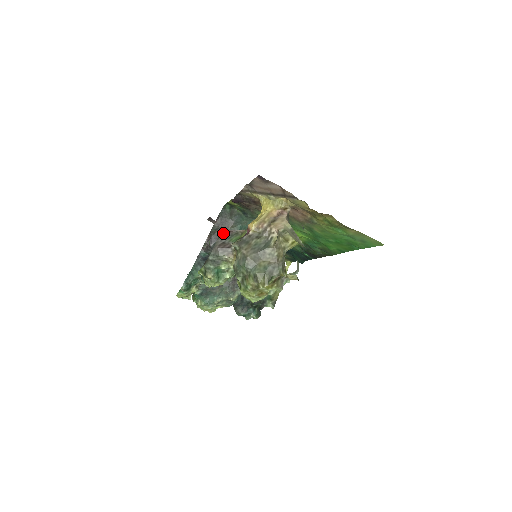
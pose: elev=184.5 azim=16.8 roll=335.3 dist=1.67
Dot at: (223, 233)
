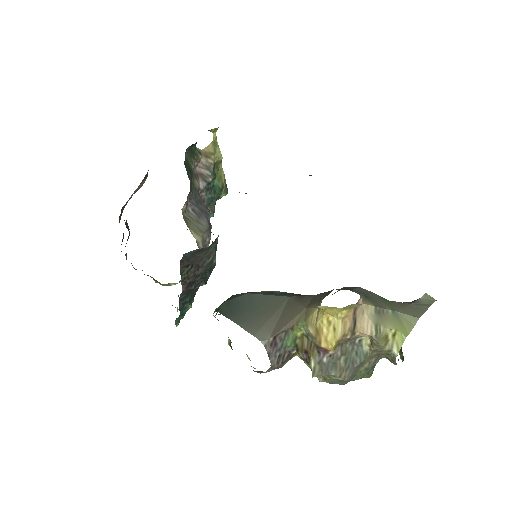
Dot at: (269, 347)
